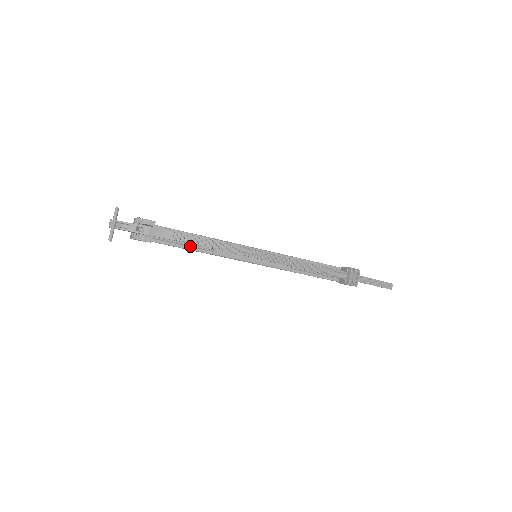
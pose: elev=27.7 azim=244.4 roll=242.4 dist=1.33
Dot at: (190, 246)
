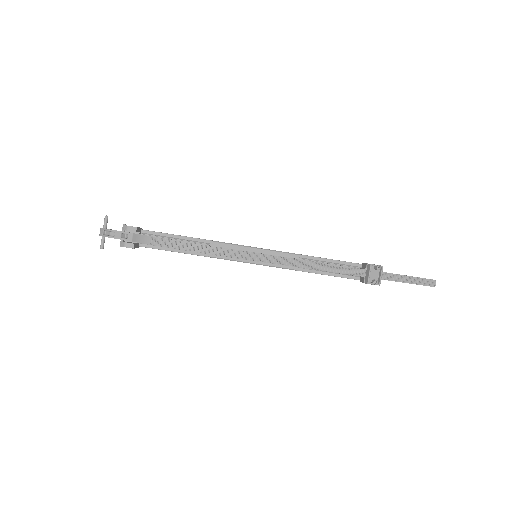
Dot at: occluded
